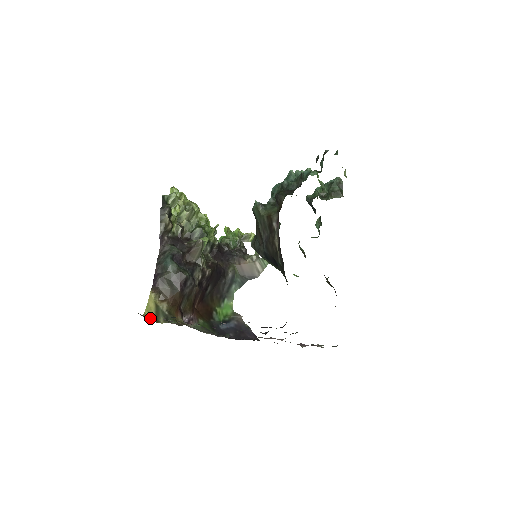
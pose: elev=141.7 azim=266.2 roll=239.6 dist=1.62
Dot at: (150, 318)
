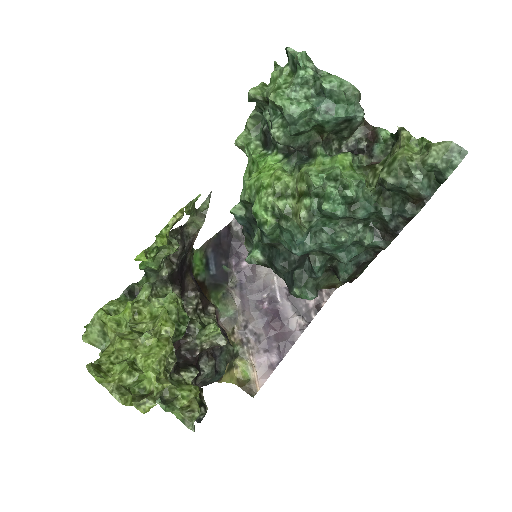
Dot at: (233, 375)
